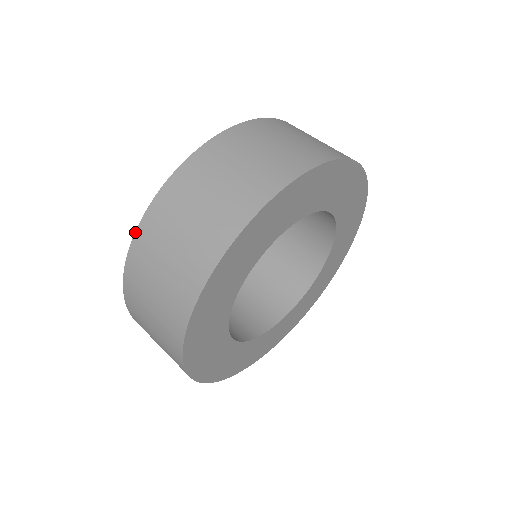
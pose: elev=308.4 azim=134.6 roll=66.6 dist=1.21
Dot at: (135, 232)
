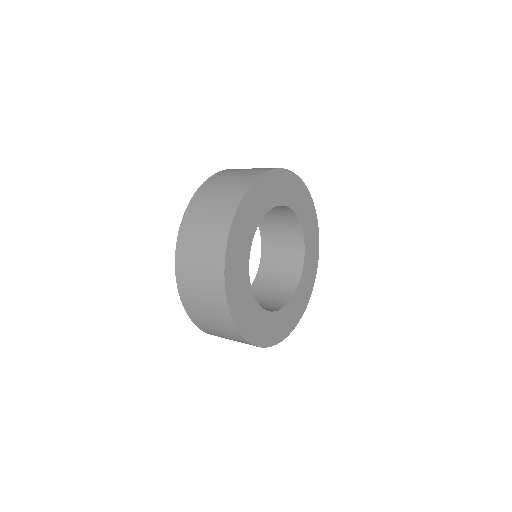
Dot at: (196, 191)
